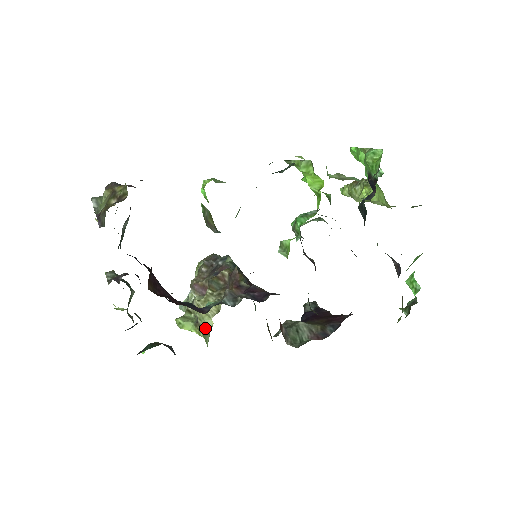
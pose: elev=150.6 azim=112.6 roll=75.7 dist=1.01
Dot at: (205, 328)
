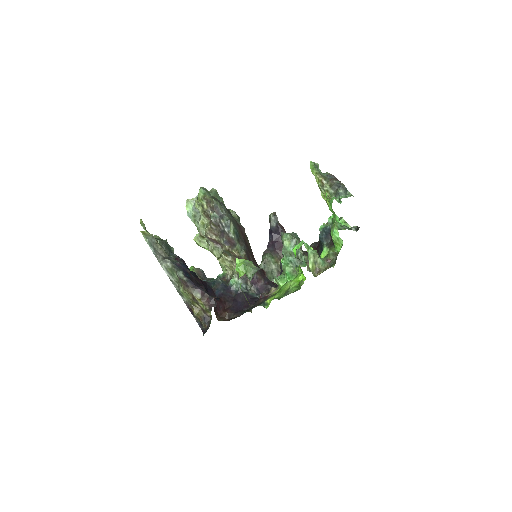
Dot at: occluded
